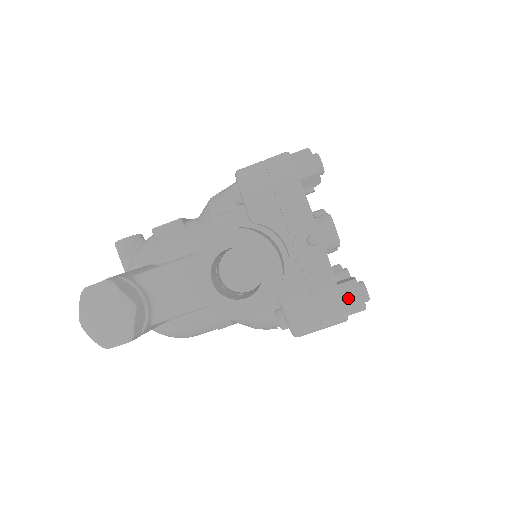
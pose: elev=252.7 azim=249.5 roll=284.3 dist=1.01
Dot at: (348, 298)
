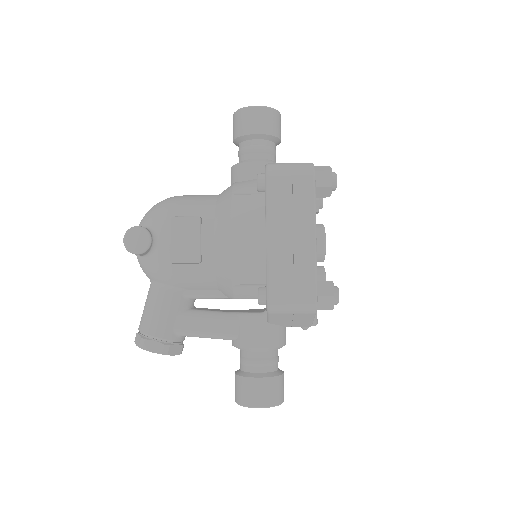
Dot at: occluded
